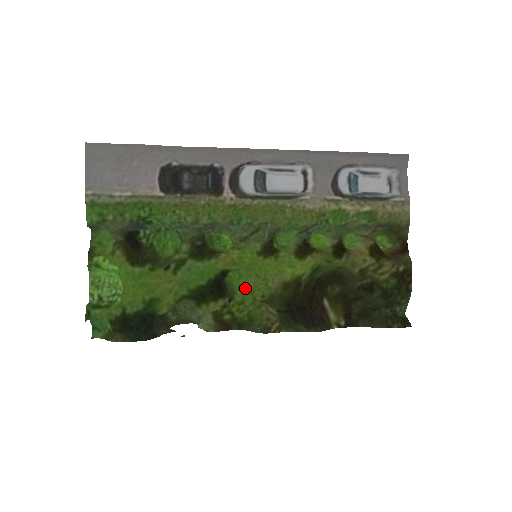
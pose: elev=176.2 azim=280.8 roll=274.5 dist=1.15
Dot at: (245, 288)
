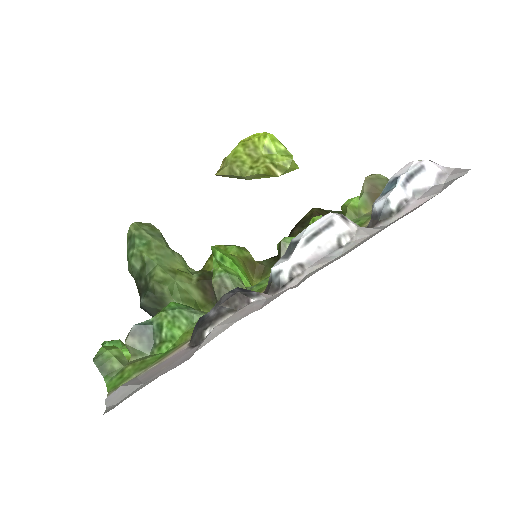
Dot at: (234, 256)
